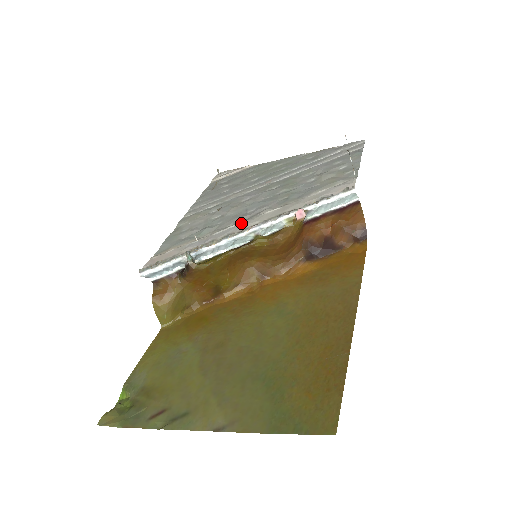
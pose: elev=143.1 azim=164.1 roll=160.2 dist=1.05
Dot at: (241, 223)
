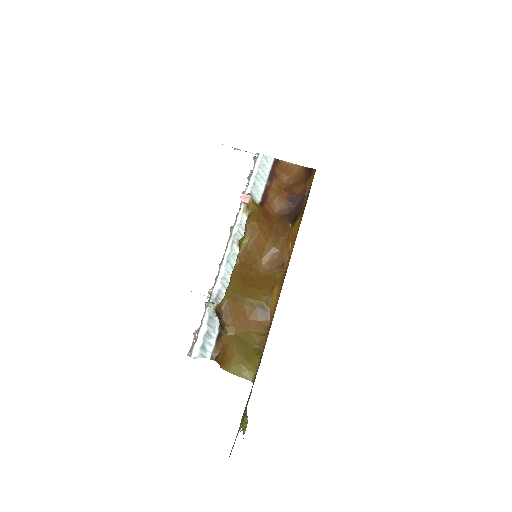
Dot at: occluded
